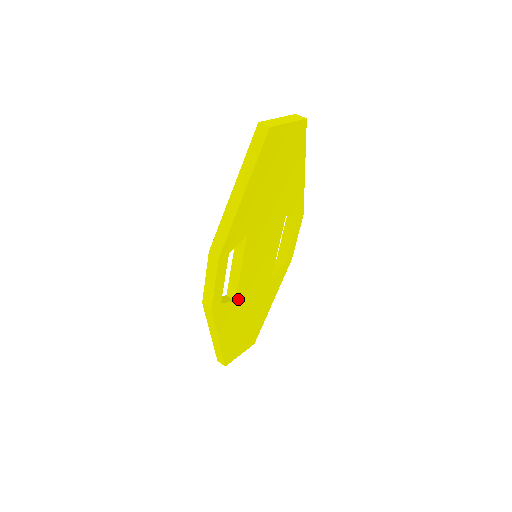
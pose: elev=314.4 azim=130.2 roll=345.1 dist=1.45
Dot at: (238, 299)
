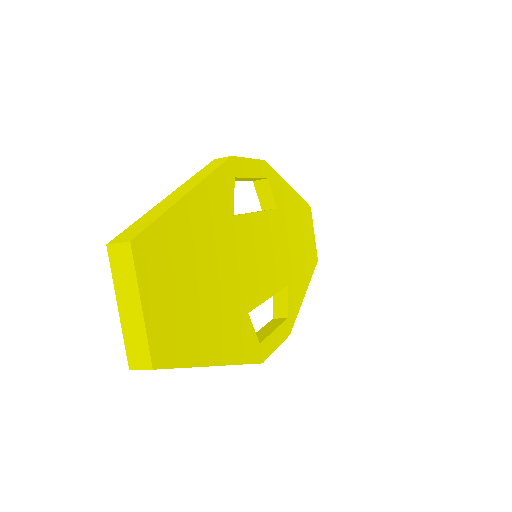
Dot at: (234, 224)
